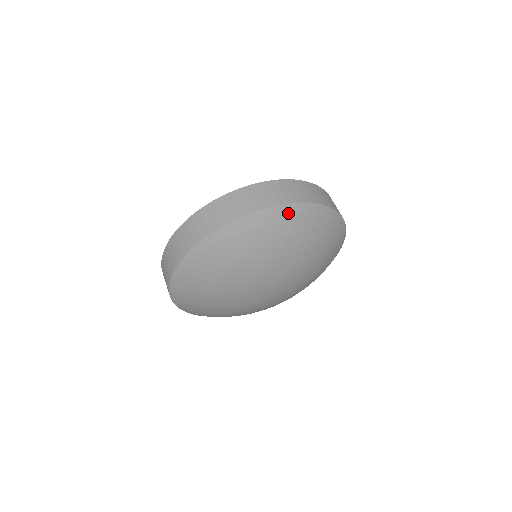
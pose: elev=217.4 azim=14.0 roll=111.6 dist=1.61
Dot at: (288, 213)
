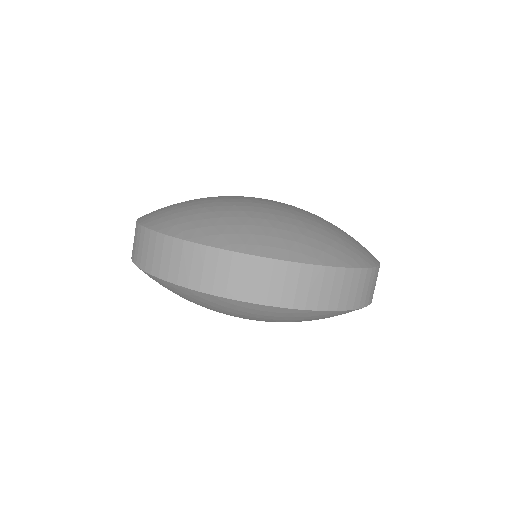
Dot at: (262, 309)
